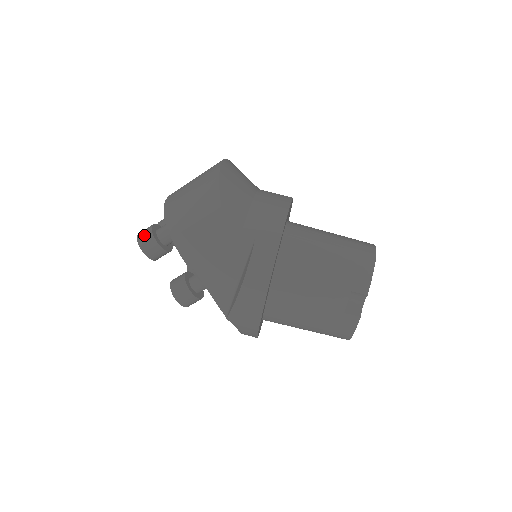
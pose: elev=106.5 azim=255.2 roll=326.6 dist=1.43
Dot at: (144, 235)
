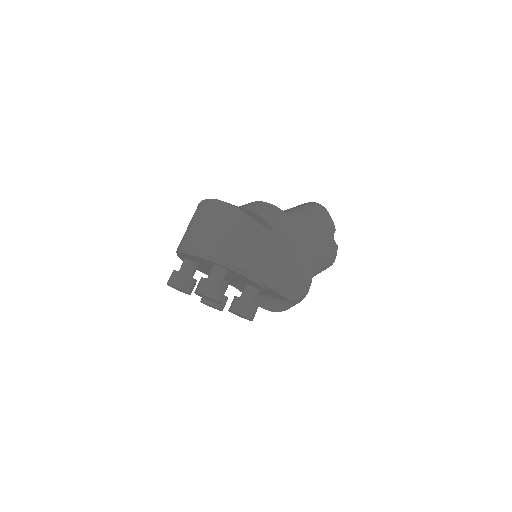
Dot at: (209, 289)
